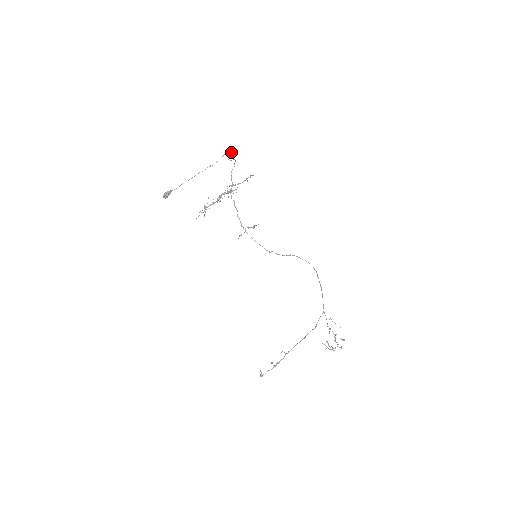
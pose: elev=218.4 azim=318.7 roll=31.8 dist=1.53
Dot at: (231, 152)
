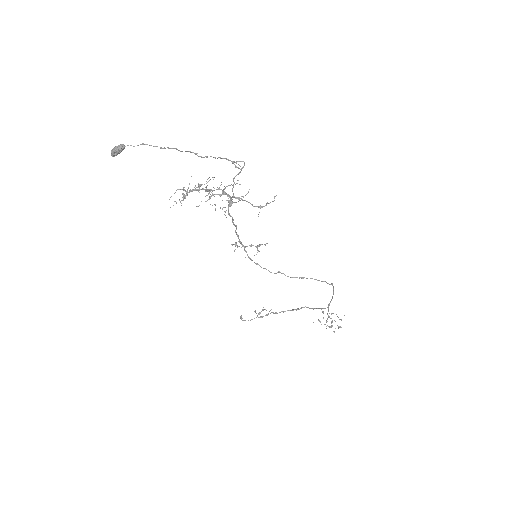
Dot at: occluded
